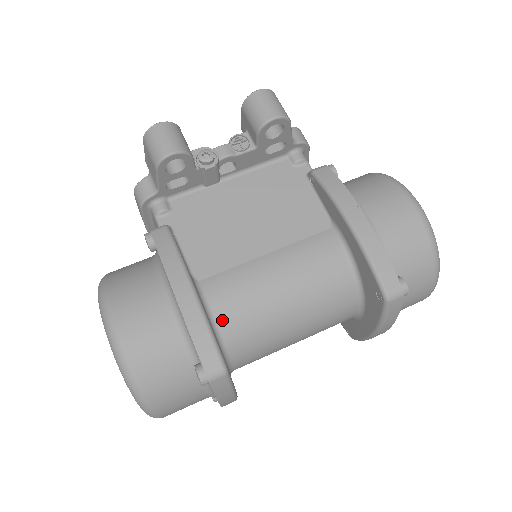
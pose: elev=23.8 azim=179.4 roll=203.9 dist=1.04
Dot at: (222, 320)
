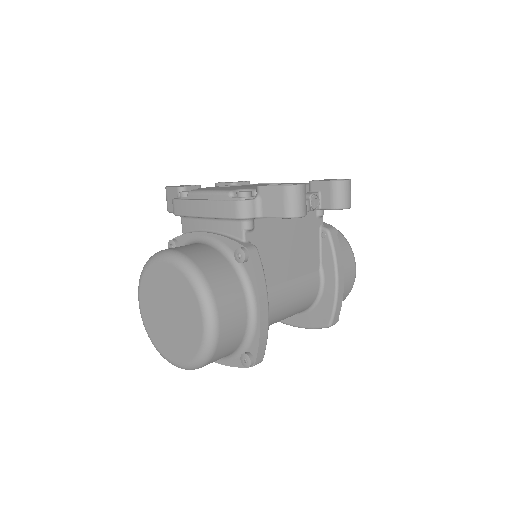
Dot at: occluded
